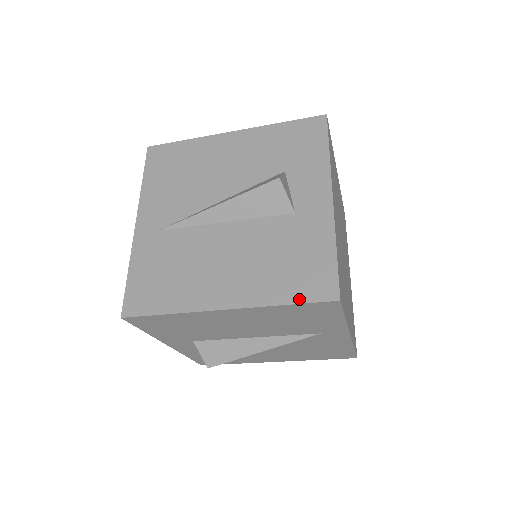
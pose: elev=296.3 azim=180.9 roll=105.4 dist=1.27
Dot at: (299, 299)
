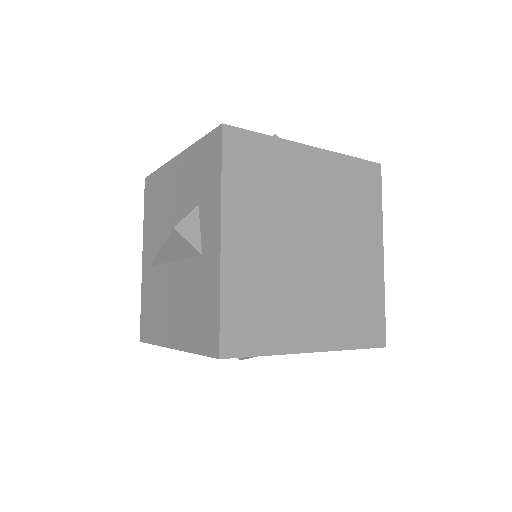
Dot at: (201, 350)
